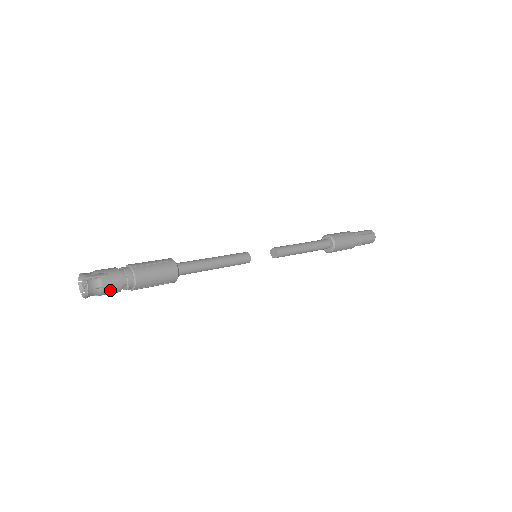
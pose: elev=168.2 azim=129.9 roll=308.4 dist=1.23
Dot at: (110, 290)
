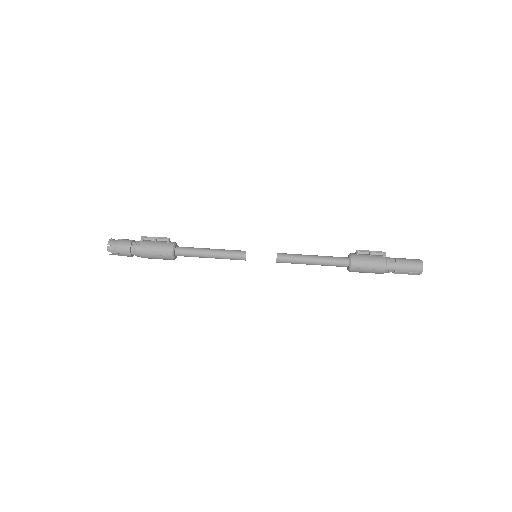
Dot at: occluded
